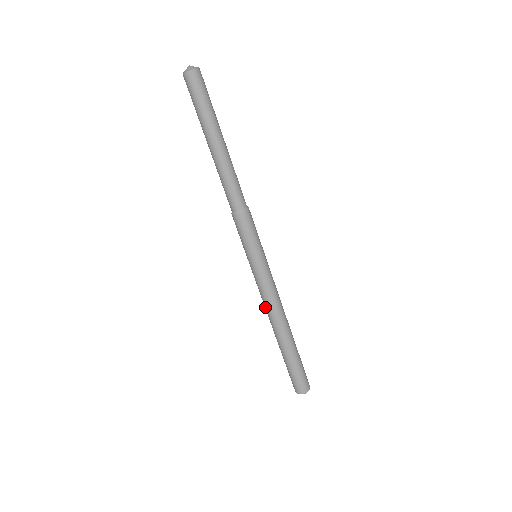
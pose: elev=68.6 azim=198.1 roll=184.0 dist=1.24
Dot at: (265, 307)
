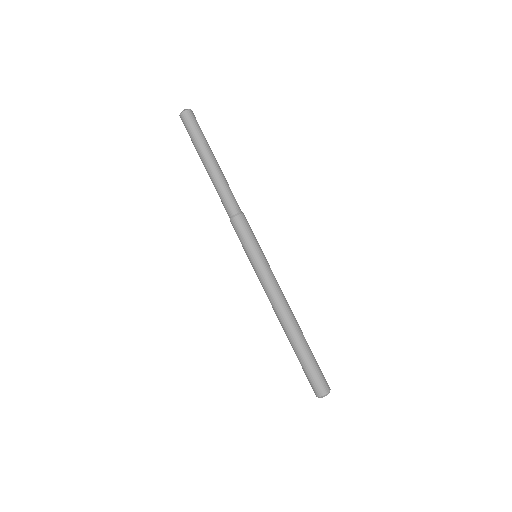
Dot at: (277, 302)
